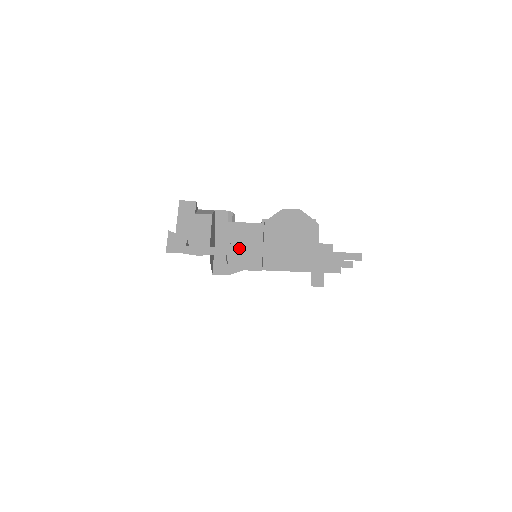
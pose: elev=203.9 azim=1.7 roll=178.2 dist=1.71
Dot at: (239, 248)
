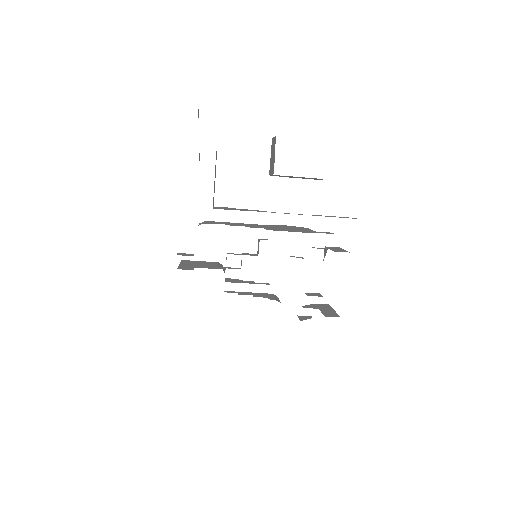
Dot at: occluded
